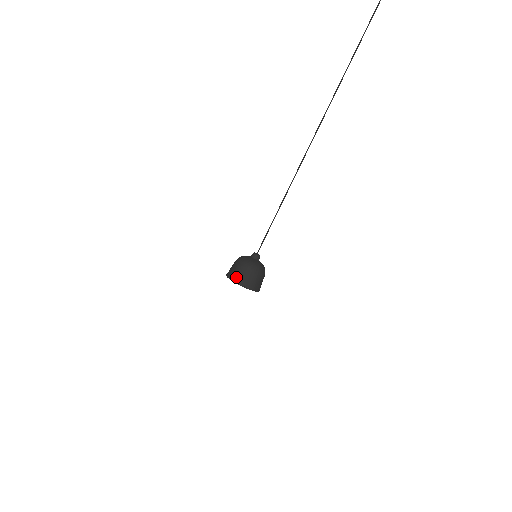
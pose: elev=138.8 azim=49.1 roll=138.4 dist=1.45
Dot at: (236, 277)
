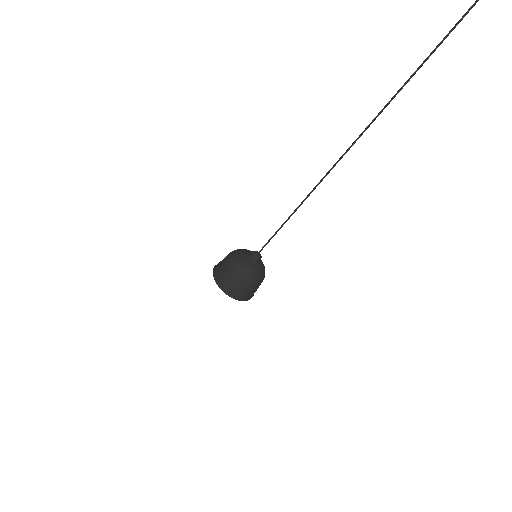
Dot at: (219, 277)
